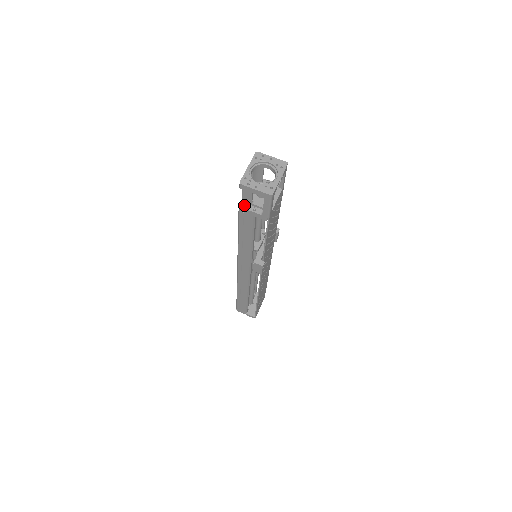
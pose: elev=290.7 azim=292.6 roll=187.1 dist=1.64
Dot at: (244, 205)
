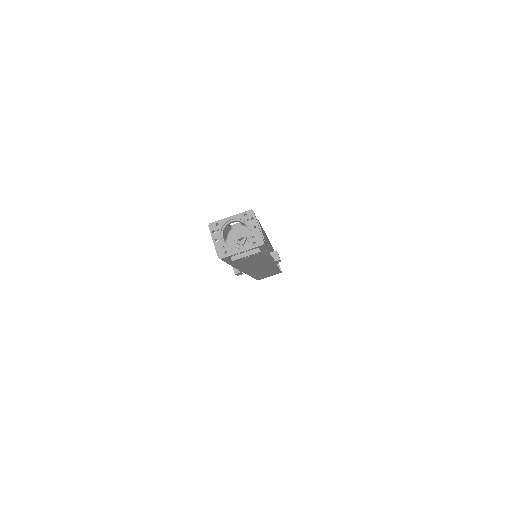
Dot at: occluded
